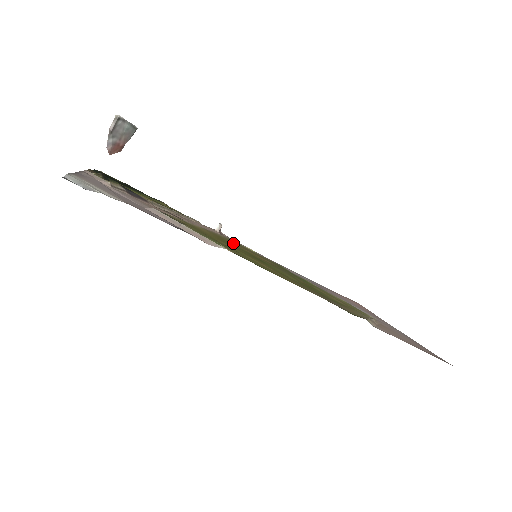
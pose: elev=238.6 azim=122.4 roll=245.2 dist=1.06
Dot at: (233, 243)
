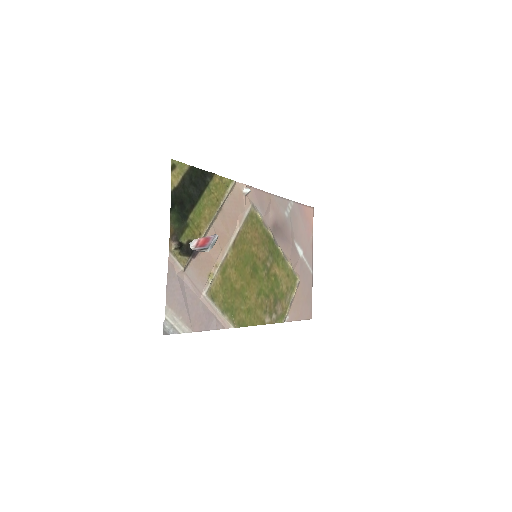
Dot at: (247, 239)
